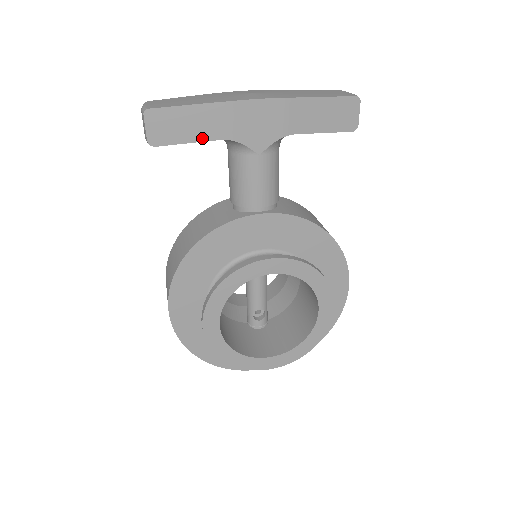
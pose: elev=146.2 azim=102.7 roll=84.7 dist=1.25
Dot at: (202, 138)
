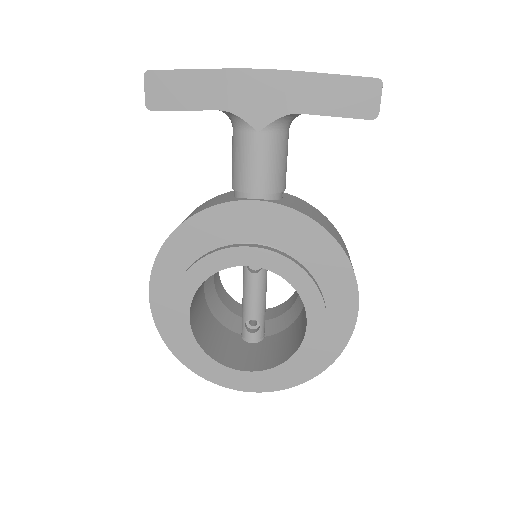
Dot at: (199, 106)
